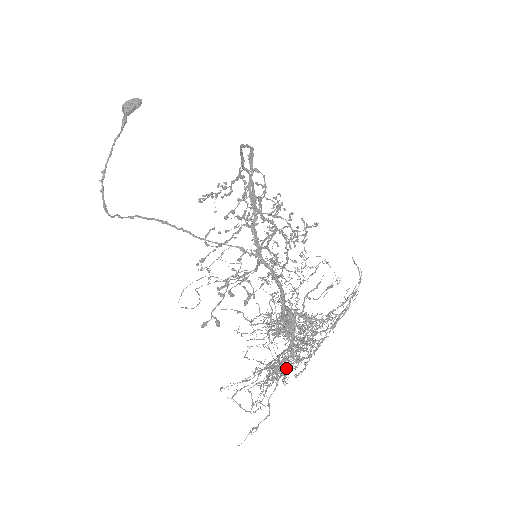
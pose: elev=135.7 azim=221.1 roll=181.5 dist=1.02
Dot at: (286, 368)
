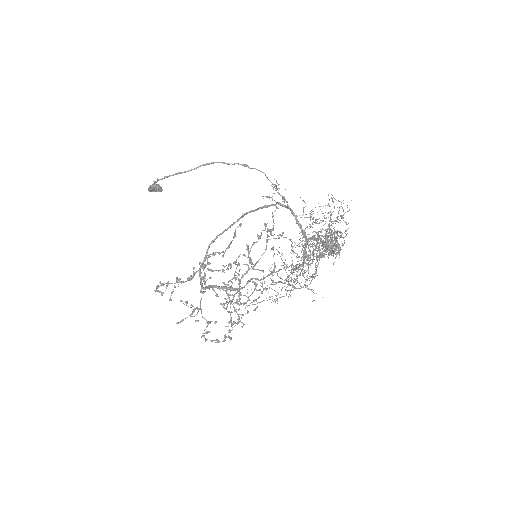
Dot at: occluded
